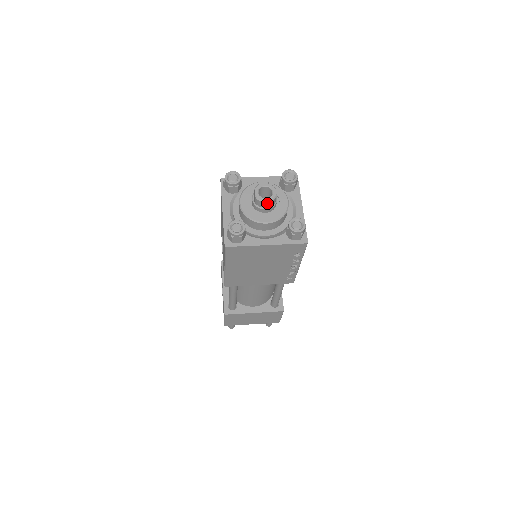
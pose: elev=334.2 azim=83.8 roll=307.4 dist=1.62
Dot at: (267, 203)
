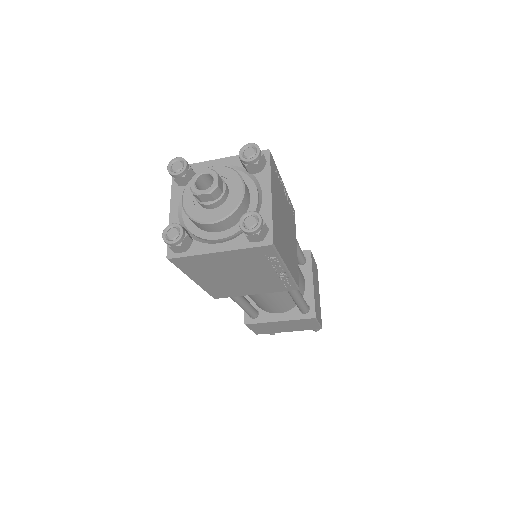
Dot at: (207, 196)
